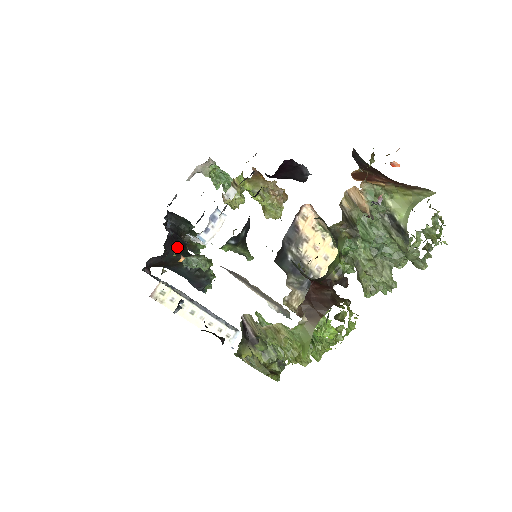
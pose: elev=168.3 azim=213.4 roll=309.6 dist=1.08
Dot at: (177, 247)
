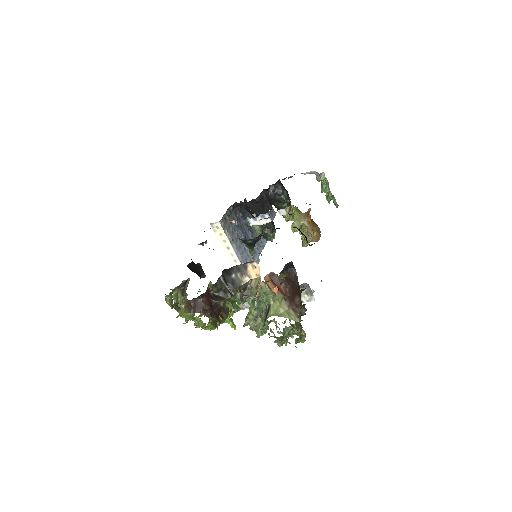
Dot at: (259, 208)
